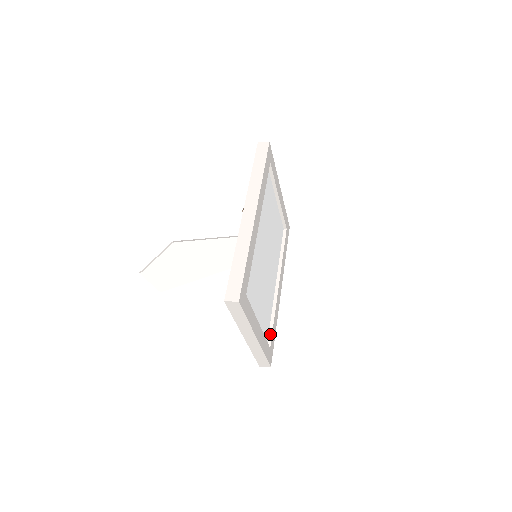
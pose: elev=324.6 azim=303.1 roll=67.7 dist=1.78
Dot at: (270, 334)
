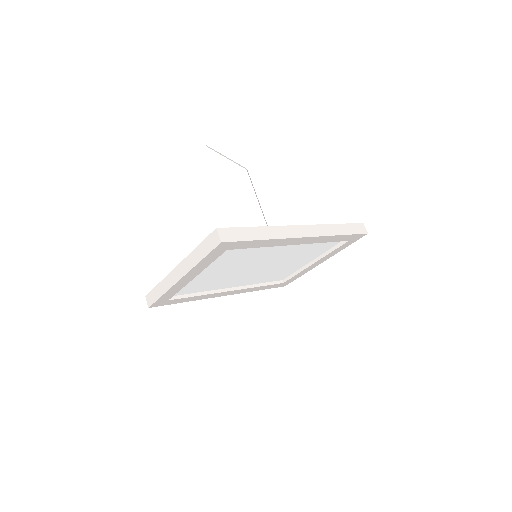
Dot at: (182, 296)
